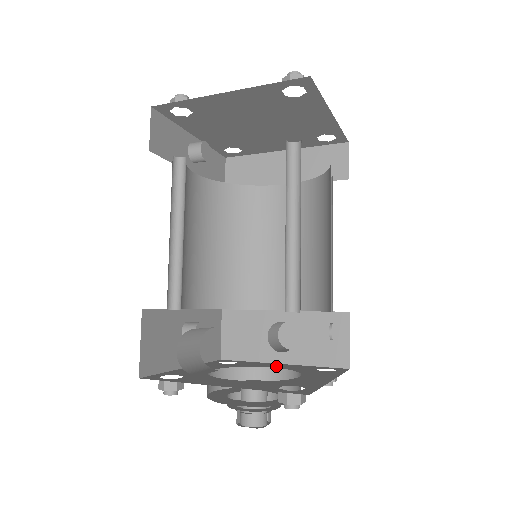
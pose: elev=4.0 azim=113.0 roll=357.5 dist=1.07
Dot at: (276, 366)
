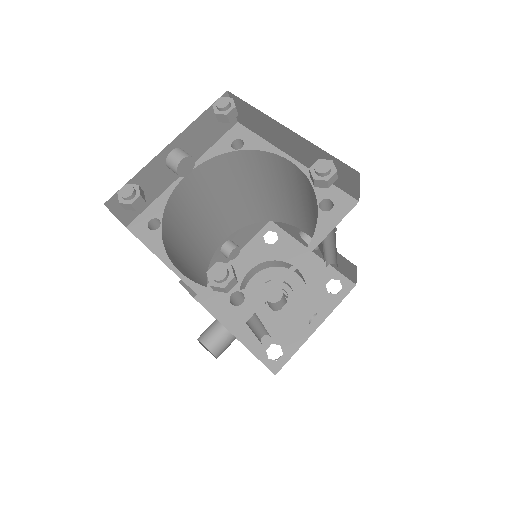
Dot at: (301, 263)
